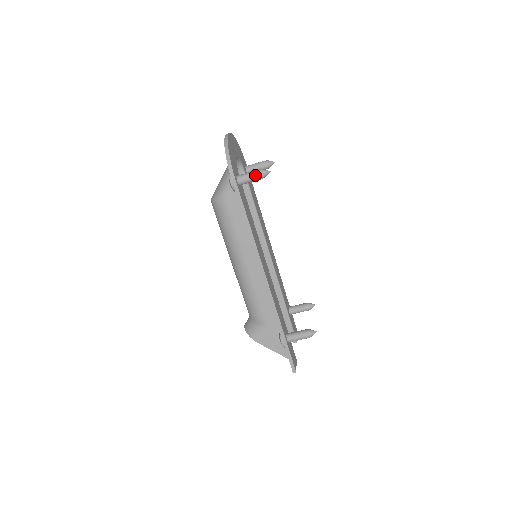
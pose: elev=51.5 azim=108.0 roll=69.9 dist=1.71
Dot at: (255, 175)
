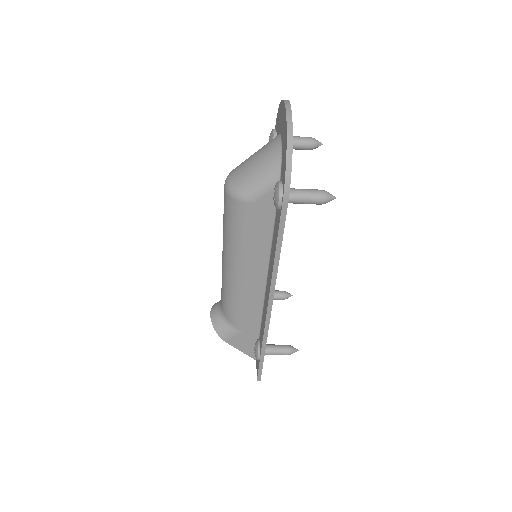
Dot at: (315, 200)
